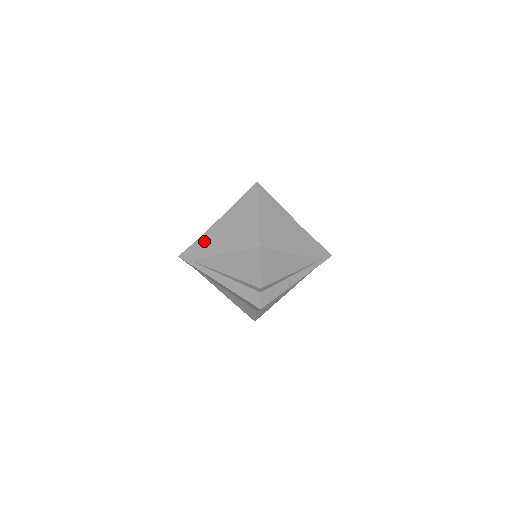
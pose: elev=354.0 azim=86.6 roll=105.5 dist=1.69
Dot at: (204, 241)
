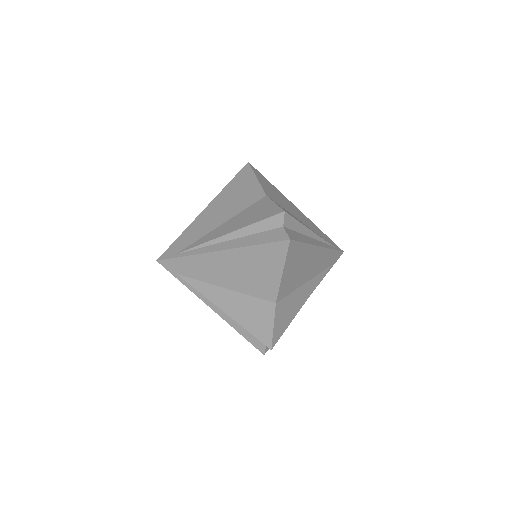
Dot at: (197, 262)
